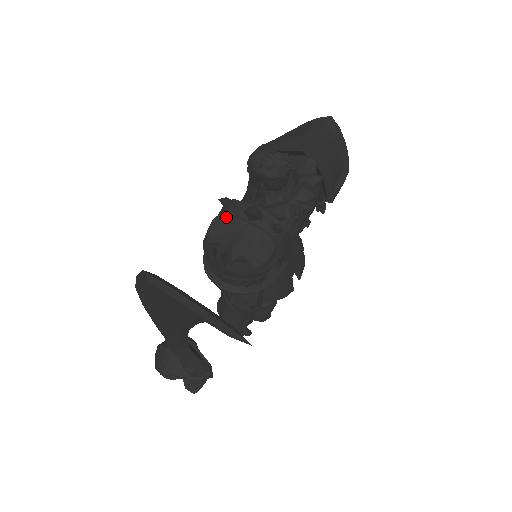
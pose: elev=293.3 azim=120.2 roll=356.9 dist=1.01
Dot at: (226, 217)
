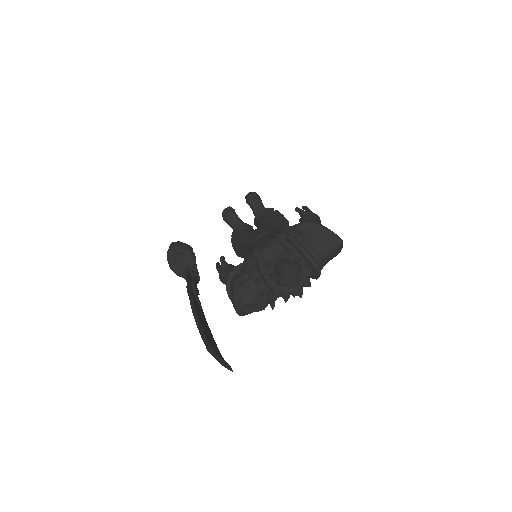
Dot at: (252, 285)
